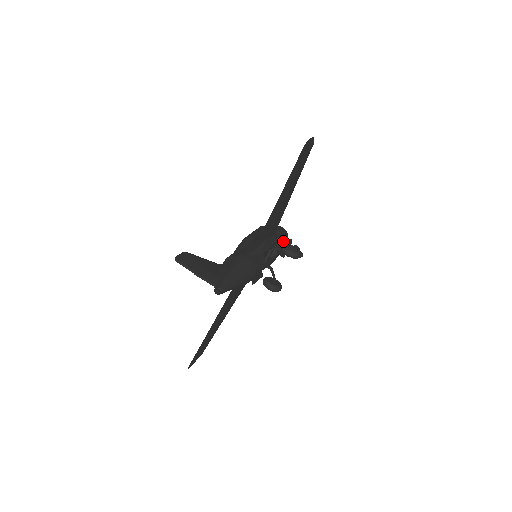
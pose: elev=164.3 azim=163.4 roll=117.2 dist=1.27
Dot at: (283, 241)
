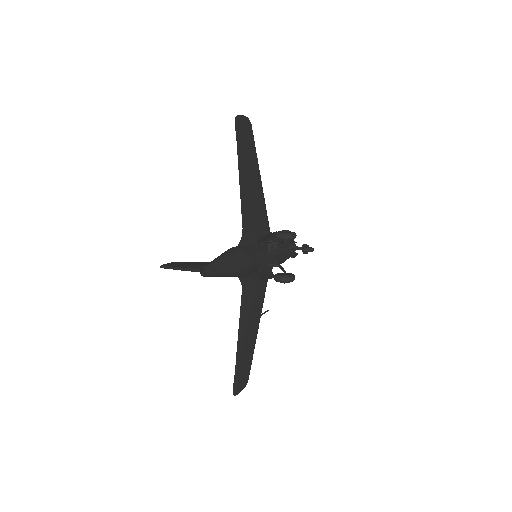
Dot at: occluded
